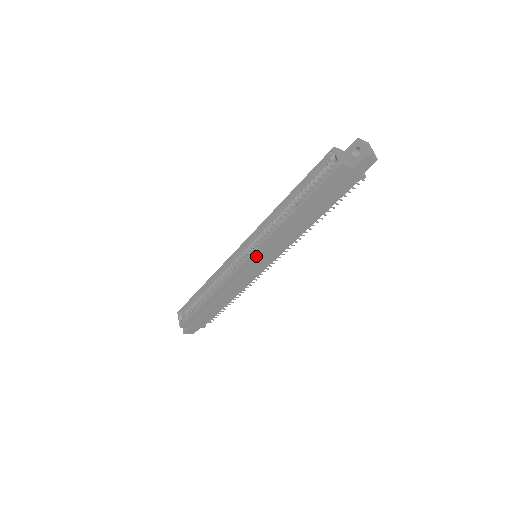
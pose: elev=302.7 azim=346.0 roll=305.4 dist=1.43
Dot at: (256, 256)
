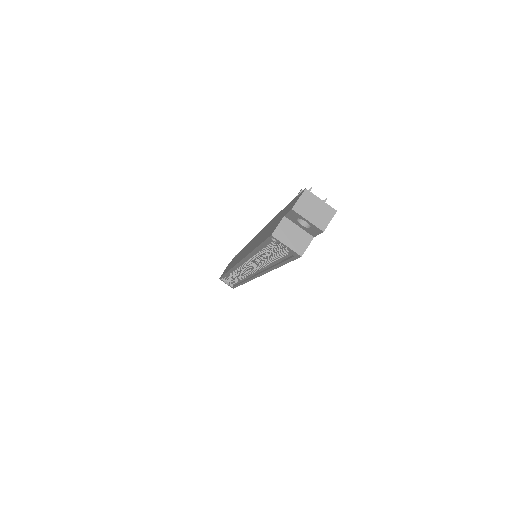
Dot at: occluded
